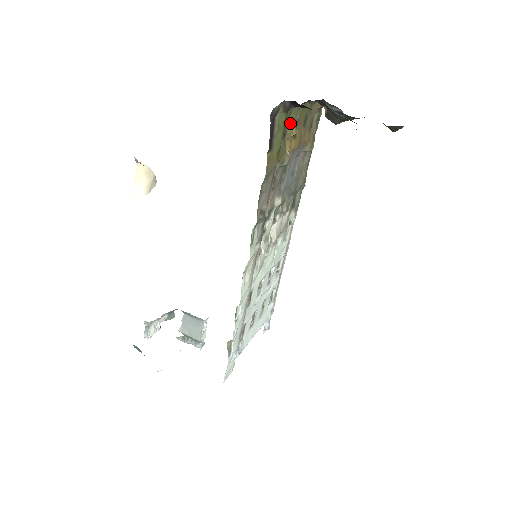
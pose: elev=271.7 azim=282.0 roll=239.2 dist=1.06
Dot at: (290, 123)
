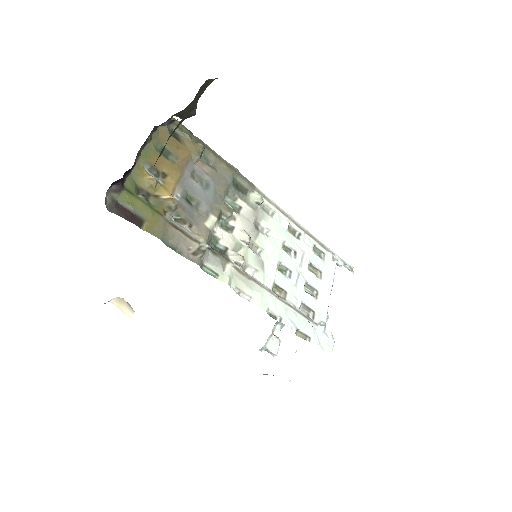
Dot at: (142, 183)
